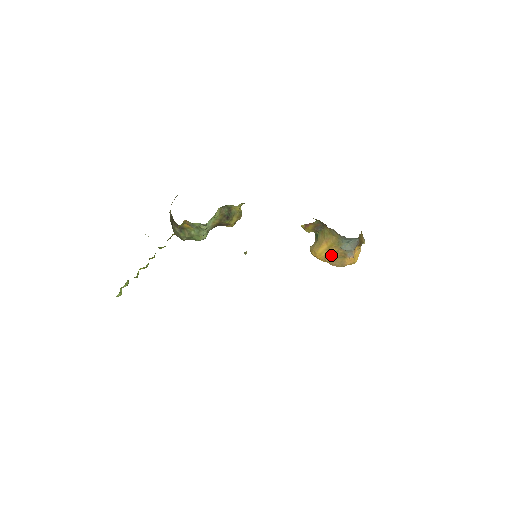
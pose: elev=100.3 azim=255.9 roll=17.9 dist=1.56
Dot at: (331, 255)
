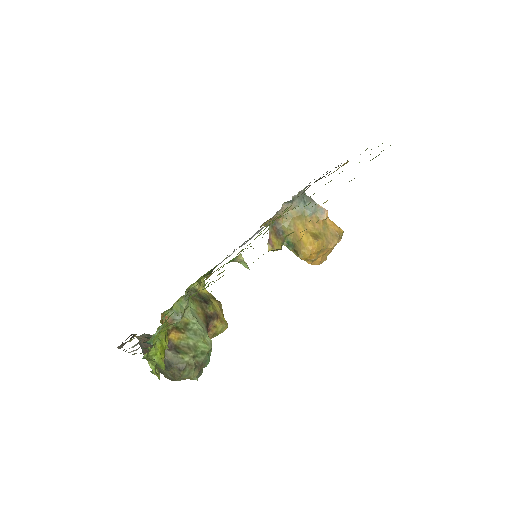
Dot at: (316, 234)
